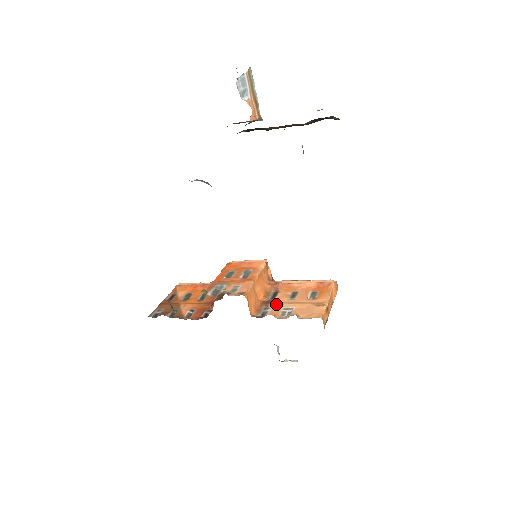
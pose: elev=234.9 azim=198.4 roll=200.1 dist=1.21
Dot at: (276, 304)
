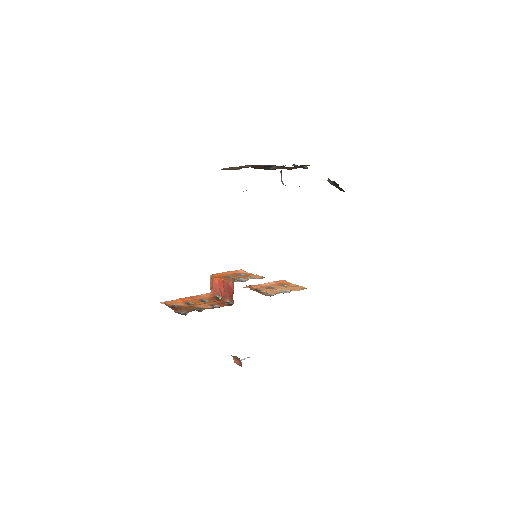
Dot at: (269, 291)
